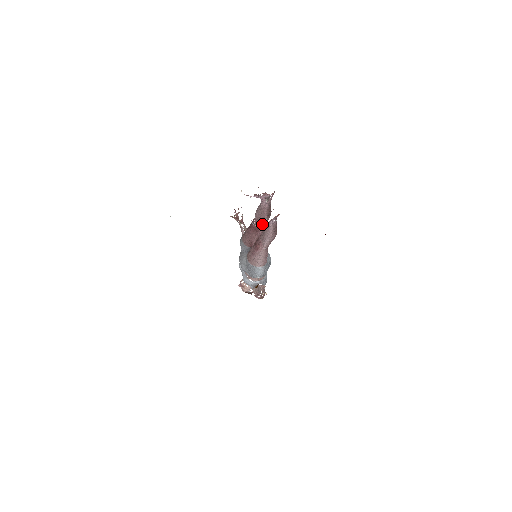
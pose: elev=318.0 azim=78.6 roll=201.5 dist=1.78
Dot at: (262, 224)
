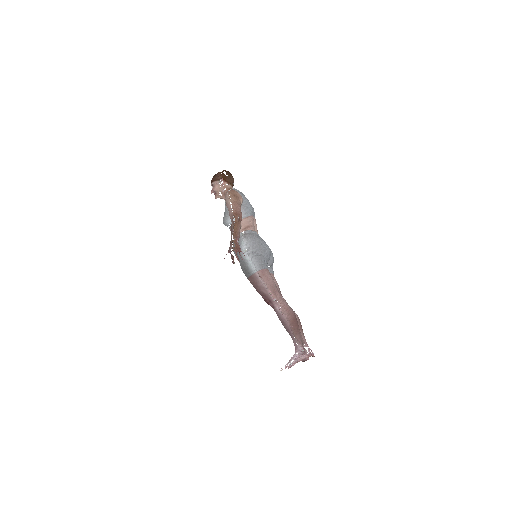
Dot at: occluded
